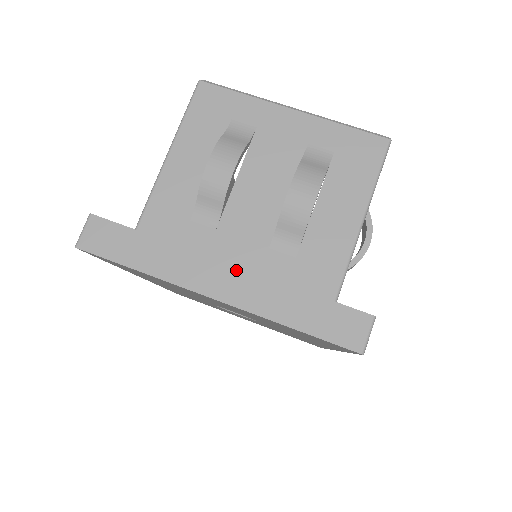
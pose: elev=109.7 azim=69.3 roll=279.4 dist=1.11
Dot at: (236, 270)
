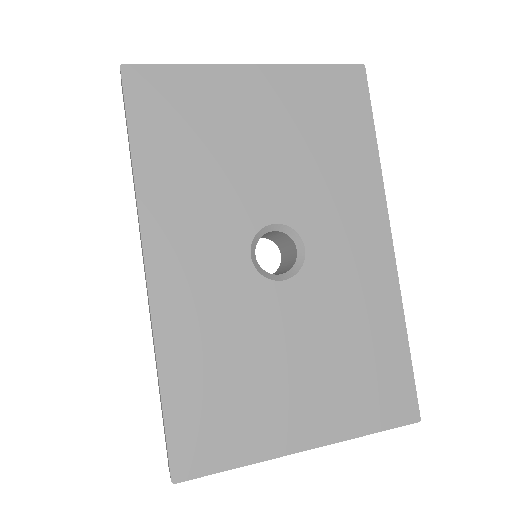
Dot at: occluded
